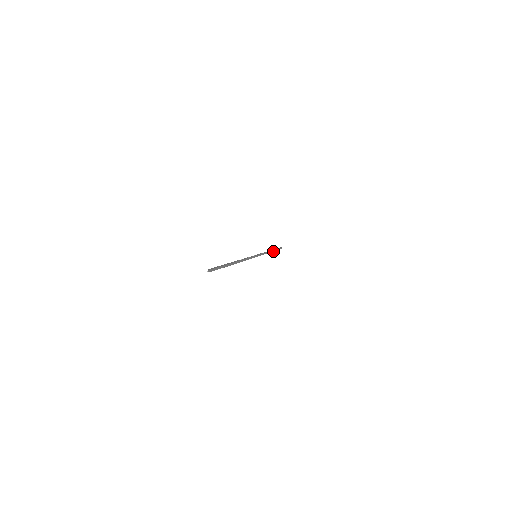
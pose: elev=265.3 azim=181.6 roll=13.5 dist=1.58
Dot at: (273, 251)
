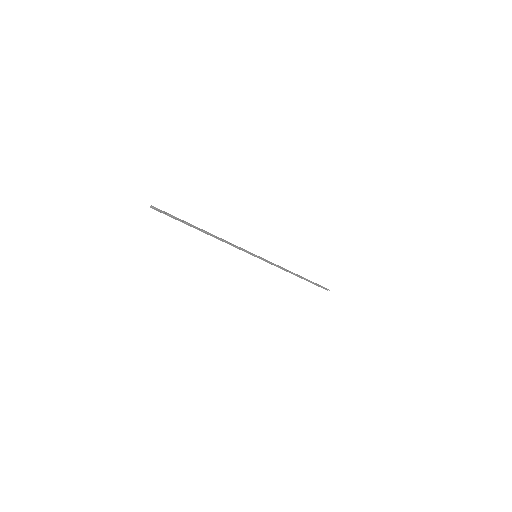
Dot at: (303, 278)
